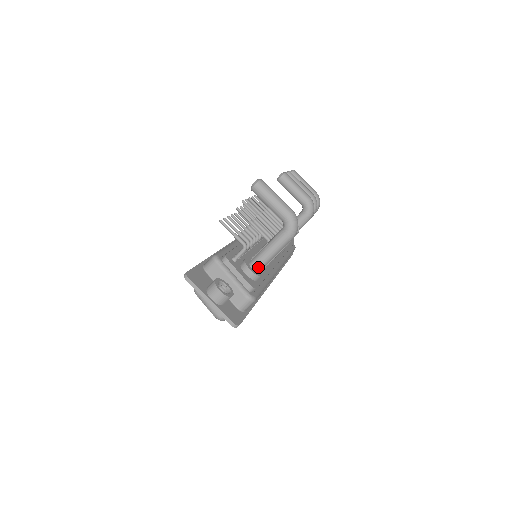
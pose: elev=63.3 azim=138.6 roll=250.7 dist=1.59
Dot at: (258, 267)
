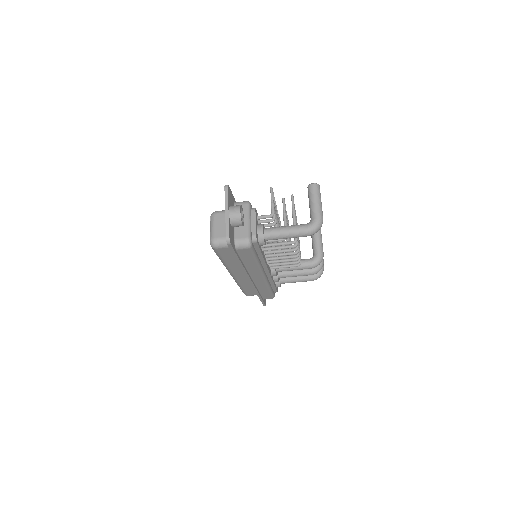
Dot at: (269, 234)
